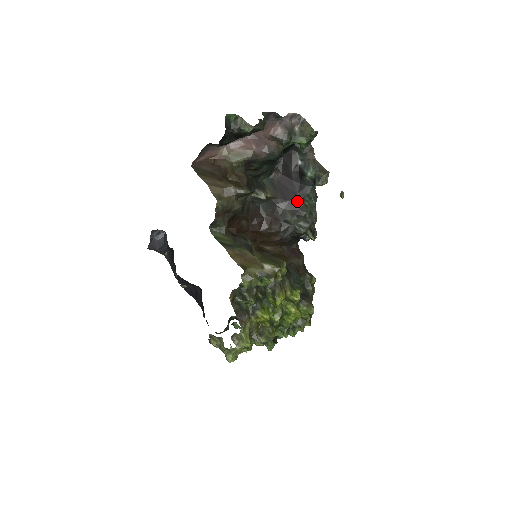
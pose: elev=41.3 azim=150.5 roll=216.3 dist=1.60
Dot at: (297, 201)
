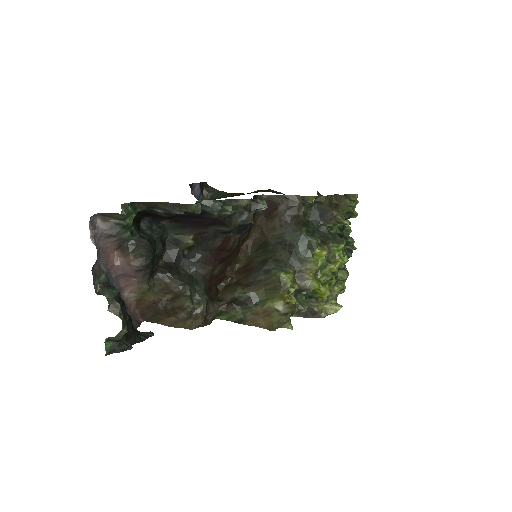
Dot at: (210, 219)
